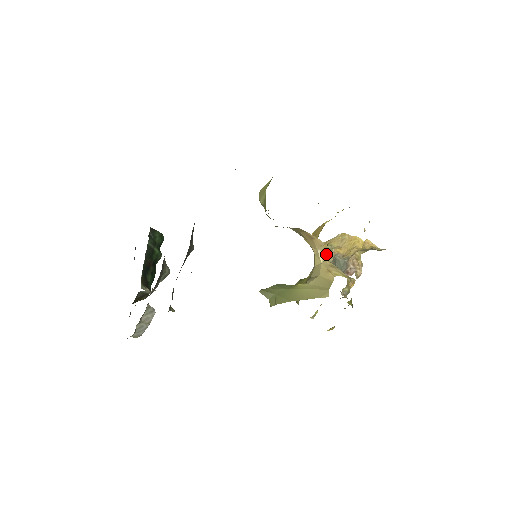
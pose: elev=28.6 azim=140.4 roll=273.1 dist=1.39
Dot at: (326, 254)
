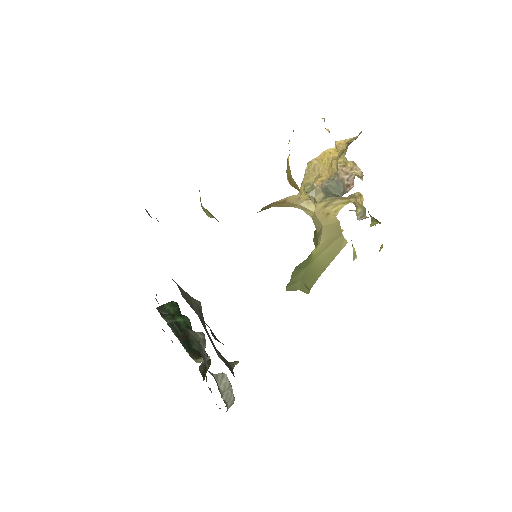
Dot at: (312, 195)
